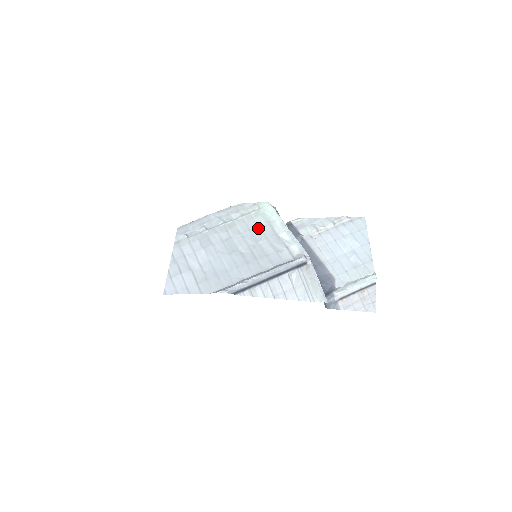
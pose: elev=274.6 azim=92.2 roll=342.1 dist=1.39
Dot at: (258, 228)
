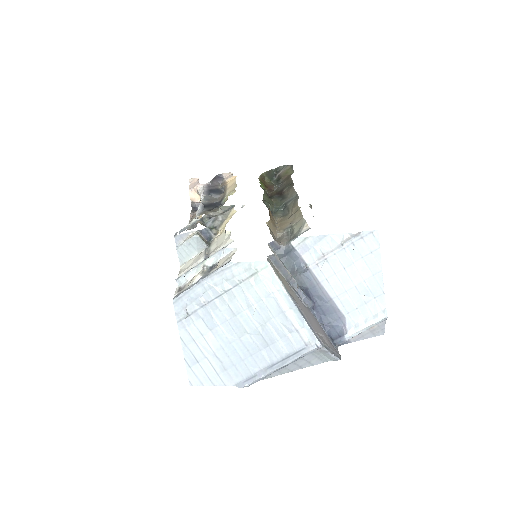
Dot at: (262, 303)
